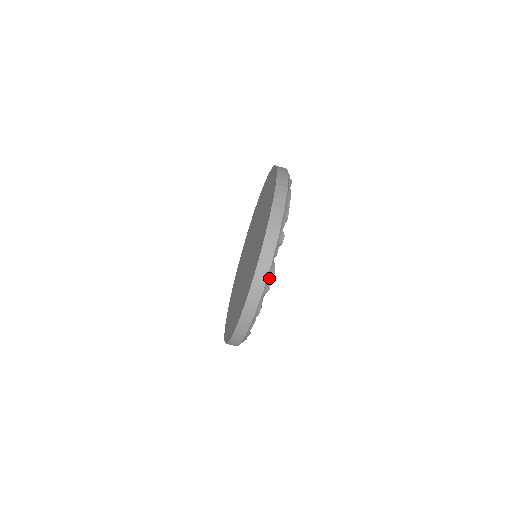
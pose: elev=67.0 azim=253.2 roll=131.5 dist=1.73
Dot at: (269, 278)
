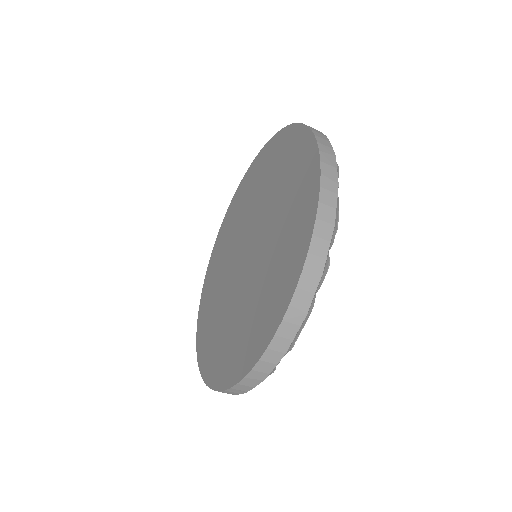
Dot at: occluded
